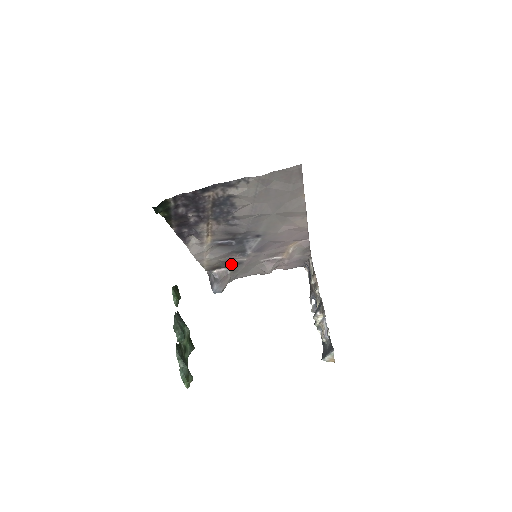
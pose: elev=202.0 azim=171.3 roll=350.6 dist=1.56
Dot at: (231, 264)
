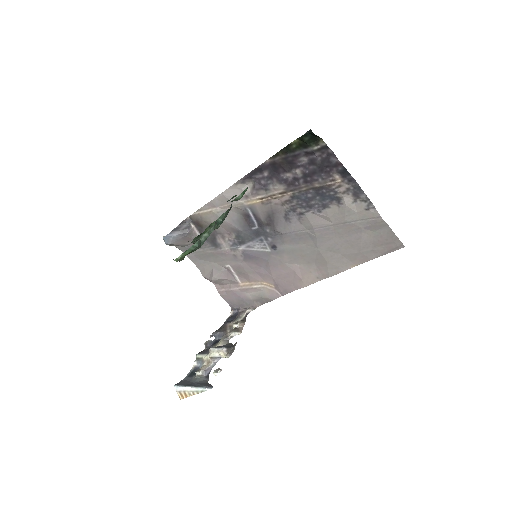
Dot at: (211, 237)
